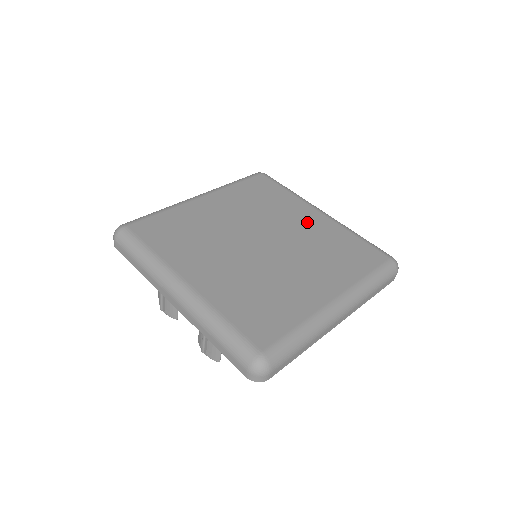
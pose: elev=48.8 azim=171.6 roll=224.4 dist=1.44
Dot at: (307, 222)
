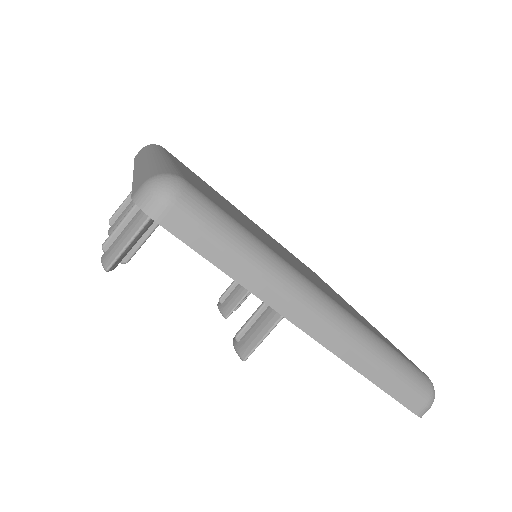
Dot at: occluded
